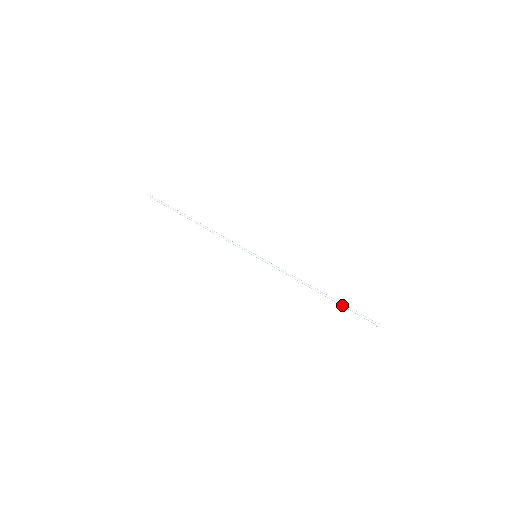
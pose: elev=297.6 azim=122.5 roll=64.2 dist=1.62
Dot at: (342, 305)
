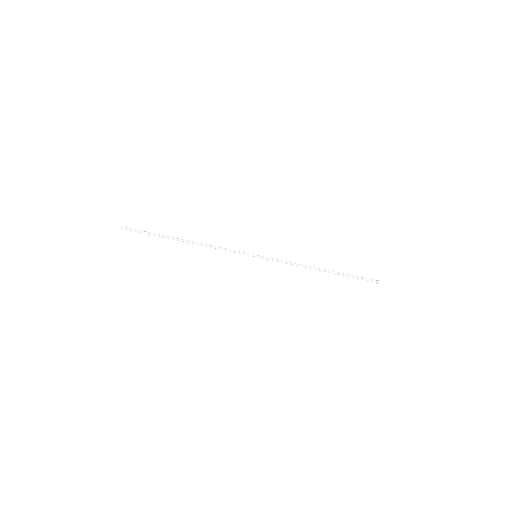
Dot at: occluded
